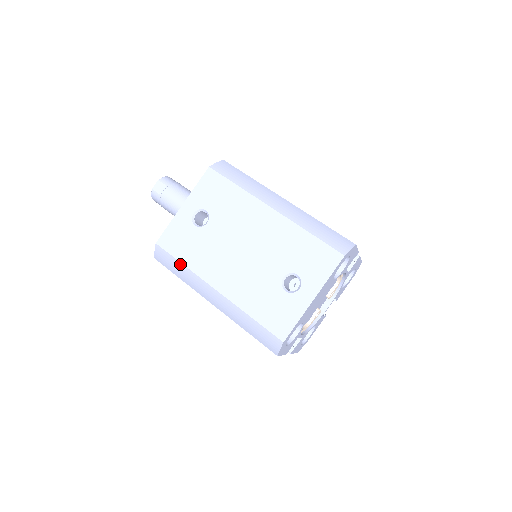
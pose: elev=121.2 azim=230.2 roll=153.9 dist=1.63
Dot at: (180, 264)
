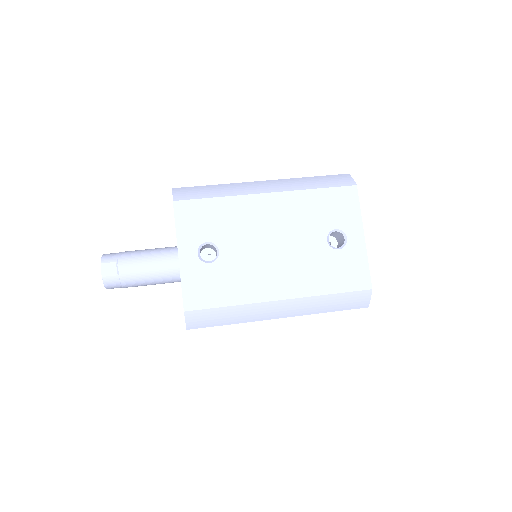
Dot at: (226, 309)
